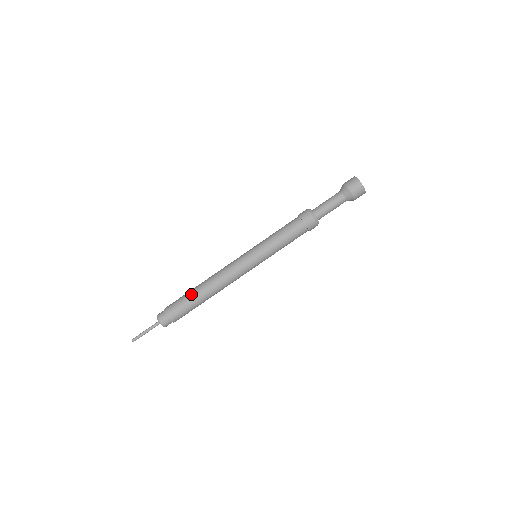
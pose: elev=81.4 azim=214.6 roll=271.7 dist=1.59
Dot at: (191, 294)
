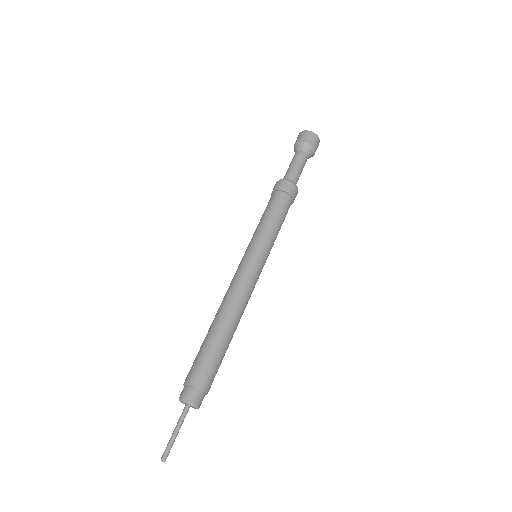
Dot at: (206, 339)
